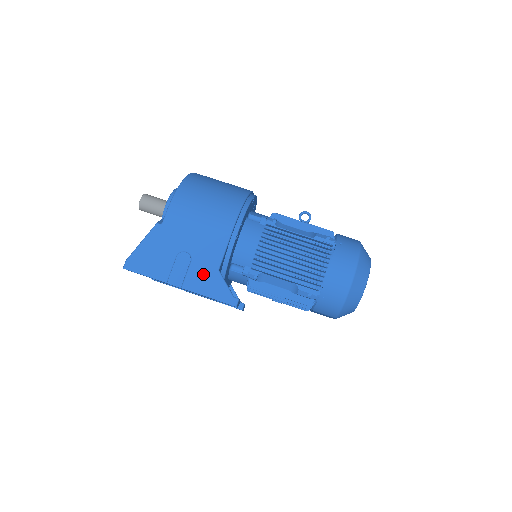
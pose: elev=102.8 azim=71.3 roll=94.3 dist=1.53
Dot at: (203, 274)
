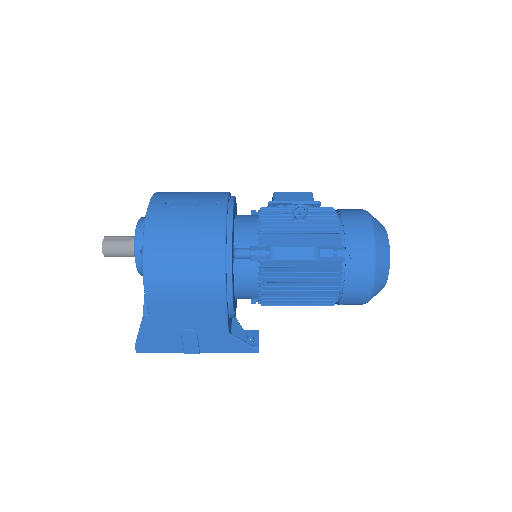
Dot at: (215, 340)
